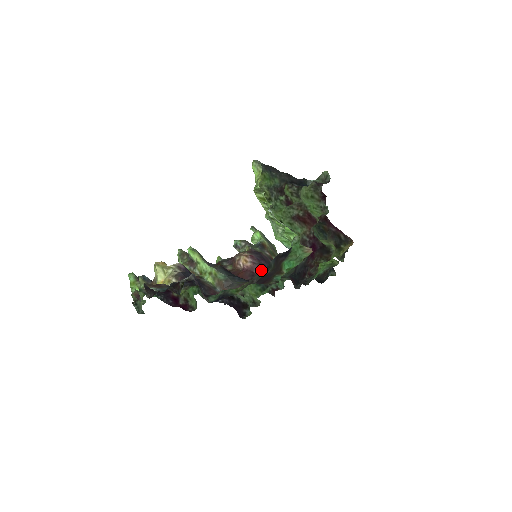
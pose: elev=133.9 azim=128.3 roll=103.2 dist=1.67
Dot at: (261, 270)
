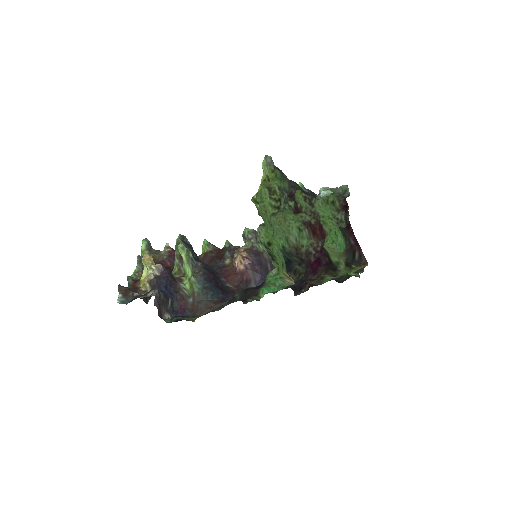
Dot at: (251, 278)
